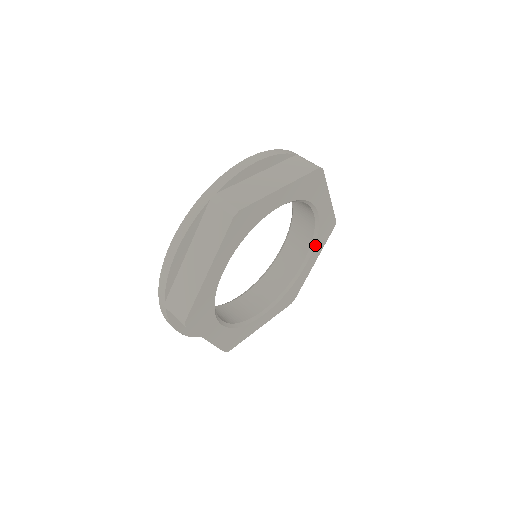
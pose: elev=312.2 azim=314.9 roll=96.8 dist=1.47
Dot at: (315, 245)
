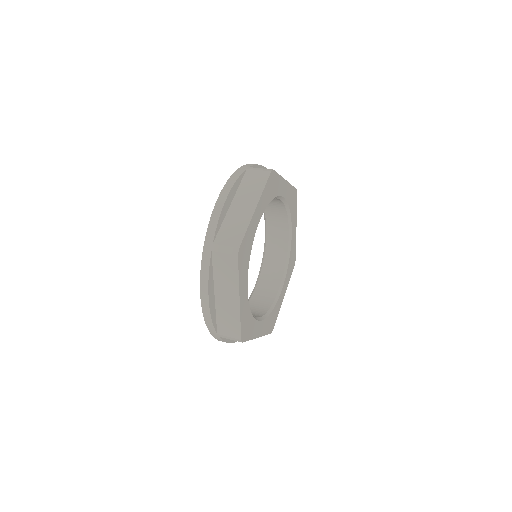
Dot at: (291, 217)
